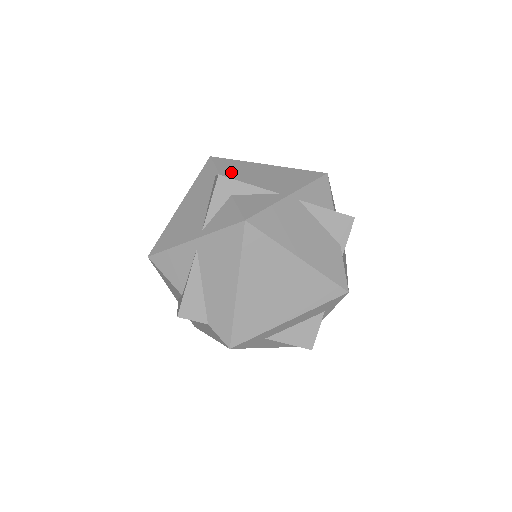
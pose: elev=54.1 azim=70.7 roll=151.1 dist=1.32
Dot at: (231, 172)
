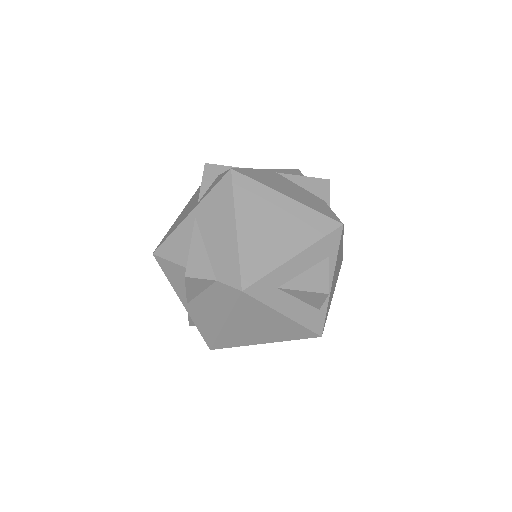
Dot at: occluded
